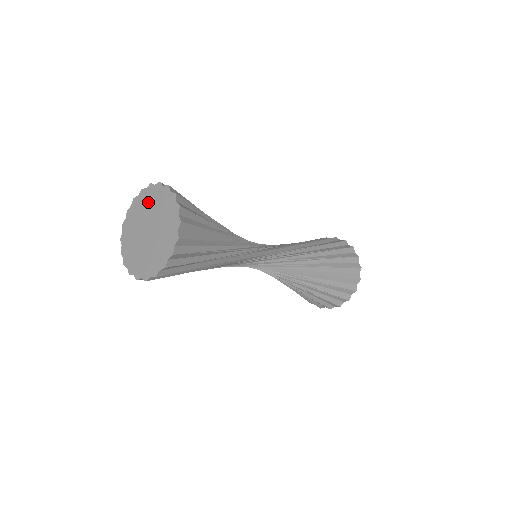
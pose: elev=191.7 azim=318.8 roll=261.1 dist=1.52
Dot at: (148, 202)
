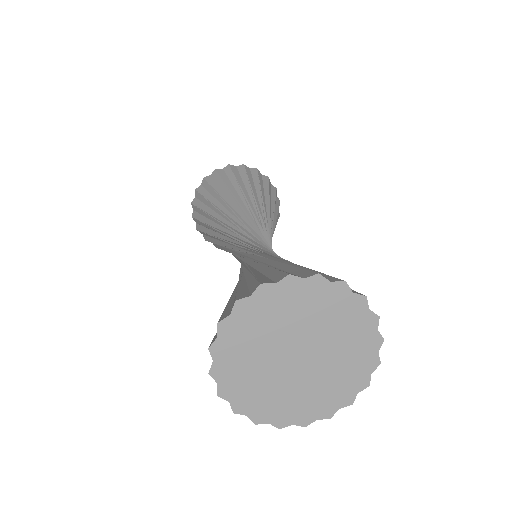
Dot at: (337, 318)
